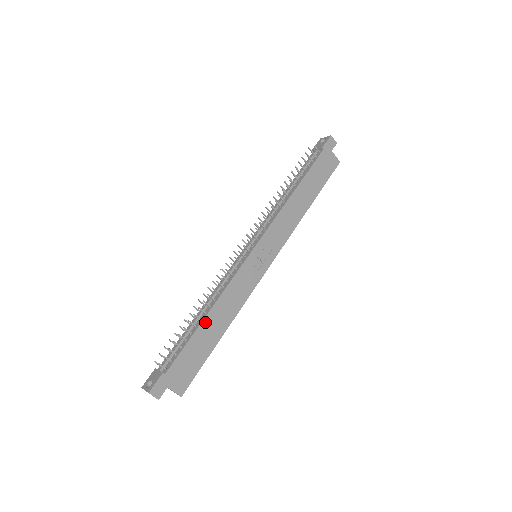
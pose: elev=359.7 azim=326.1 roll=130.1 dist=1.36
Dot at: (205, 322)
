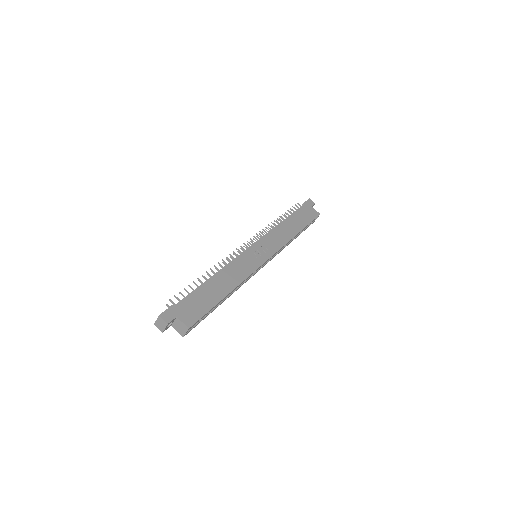
Dot at: (212, 281)
